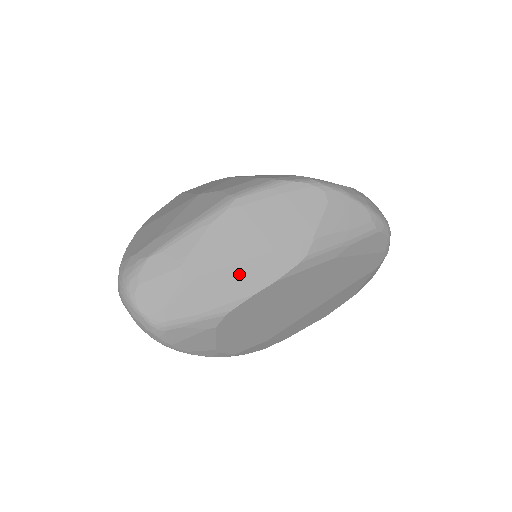
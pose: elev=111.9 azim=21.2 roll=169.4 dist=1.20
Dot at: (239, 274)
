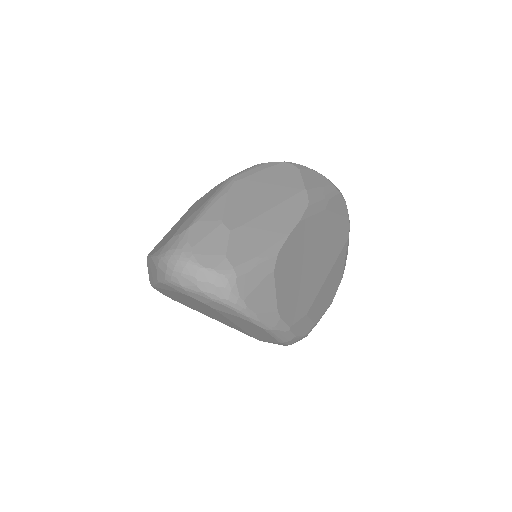
Dot at: (270, 220)
